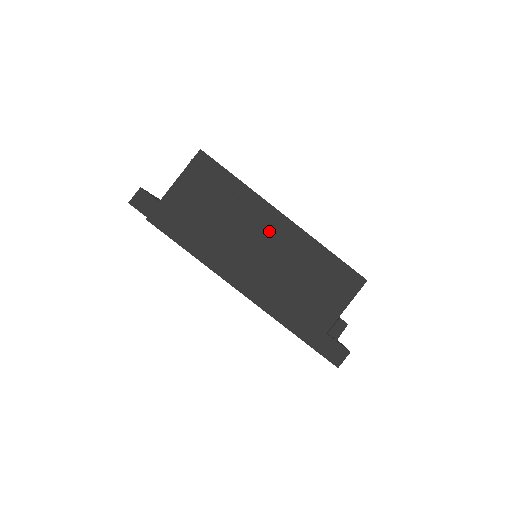
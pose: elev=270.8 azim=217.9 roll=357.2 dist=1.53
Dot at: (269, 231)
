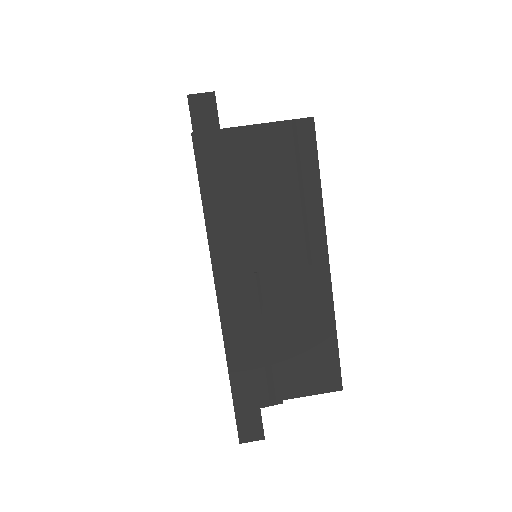
Dot at: (300, 262)
